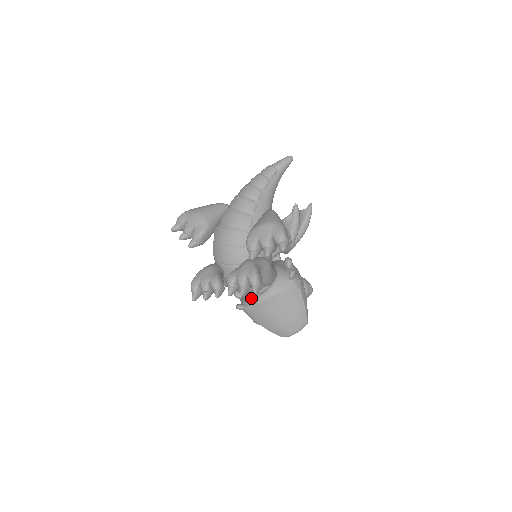
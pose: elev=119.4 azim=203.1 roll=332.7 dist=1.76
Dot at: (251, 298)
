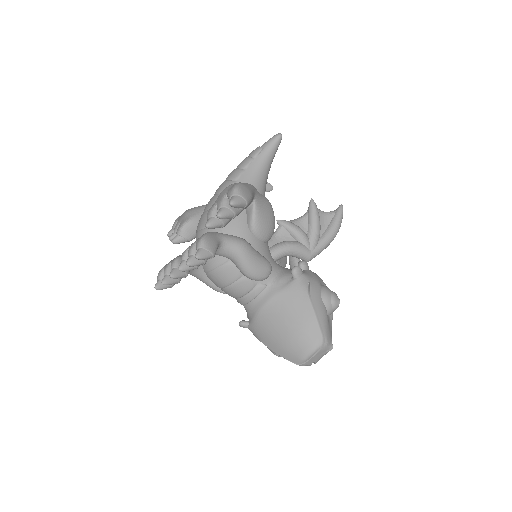
Dot at: (249, 306)
